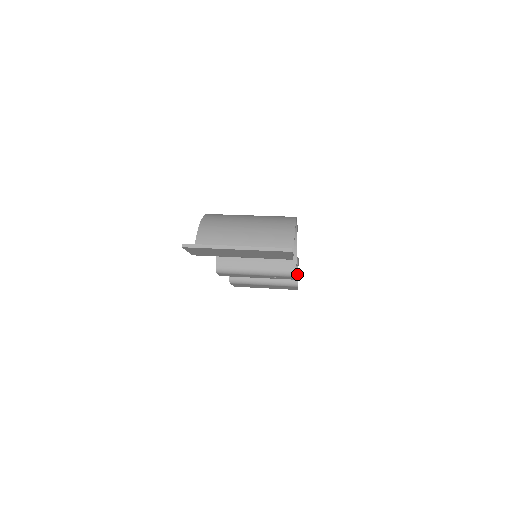
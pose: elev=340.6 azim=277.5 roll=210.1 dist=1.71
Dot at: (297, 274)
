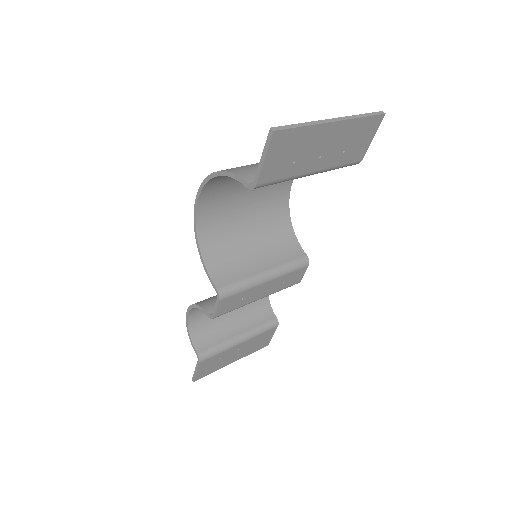
Dot at: (271, 309)
